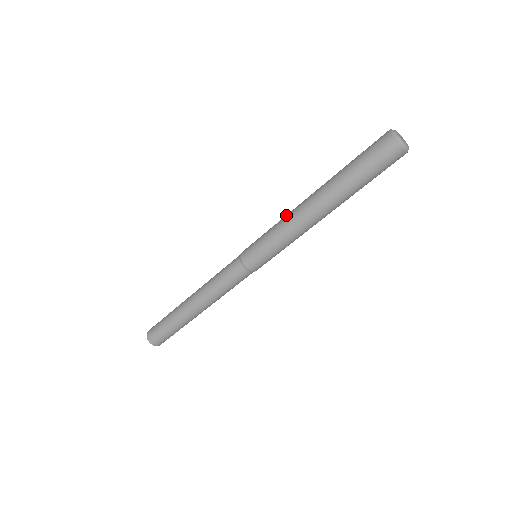
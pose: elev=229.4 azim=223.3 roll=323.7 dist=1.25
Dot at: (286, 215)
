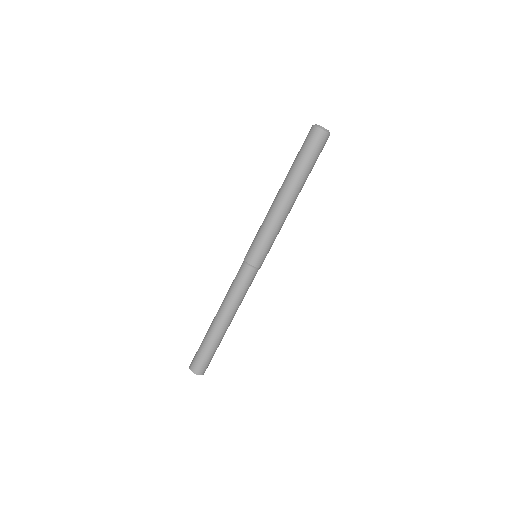
Dot at: (267, 214)
